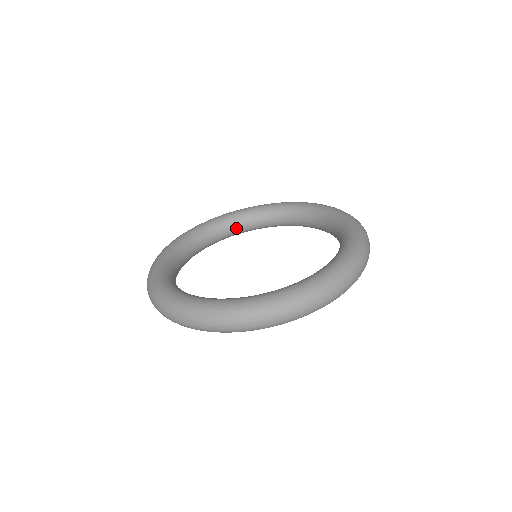
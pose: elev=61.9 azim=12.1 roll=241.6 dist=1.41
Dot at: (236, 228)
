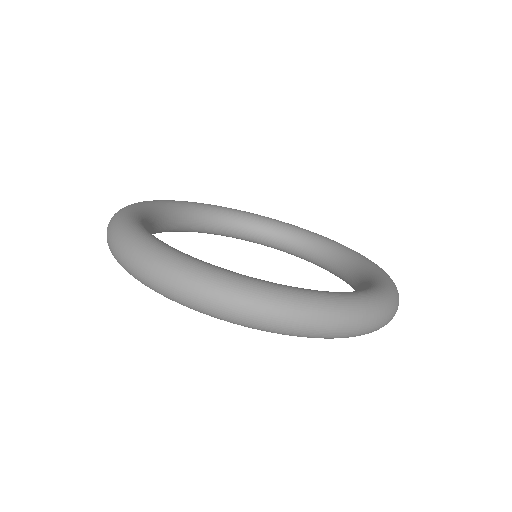
Dot at: (293, 244)
